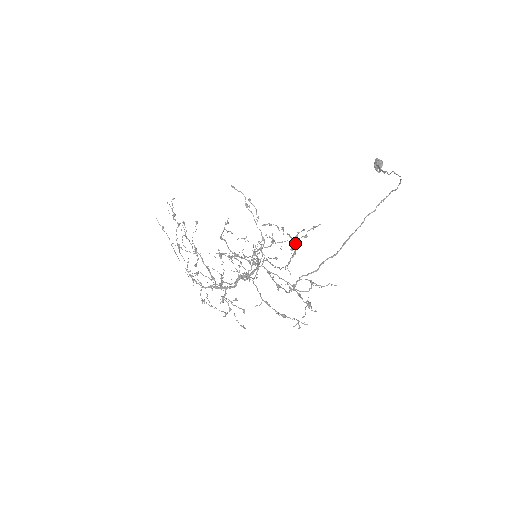
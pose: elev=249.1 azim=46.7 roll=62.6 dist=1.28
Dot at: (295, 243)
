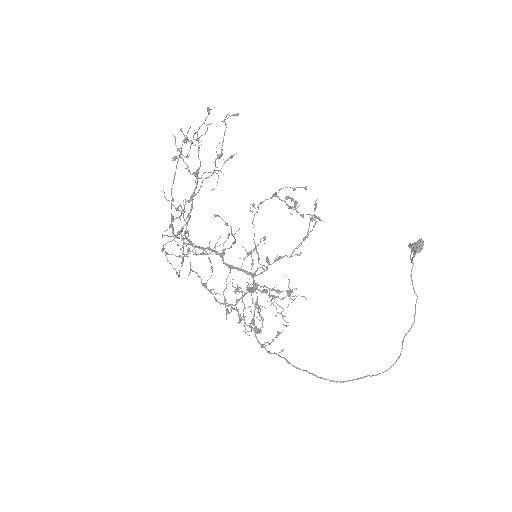
Dot at: (287, 205)
